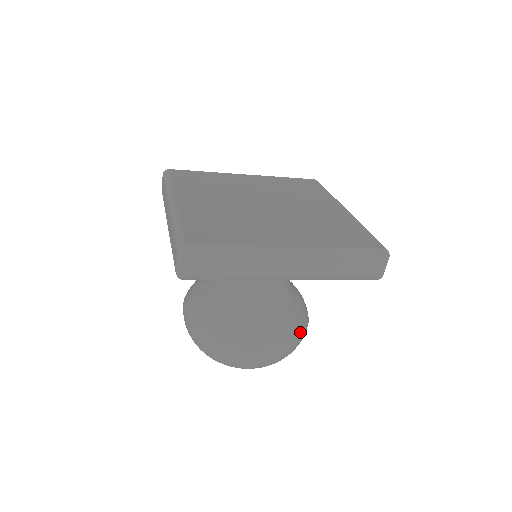
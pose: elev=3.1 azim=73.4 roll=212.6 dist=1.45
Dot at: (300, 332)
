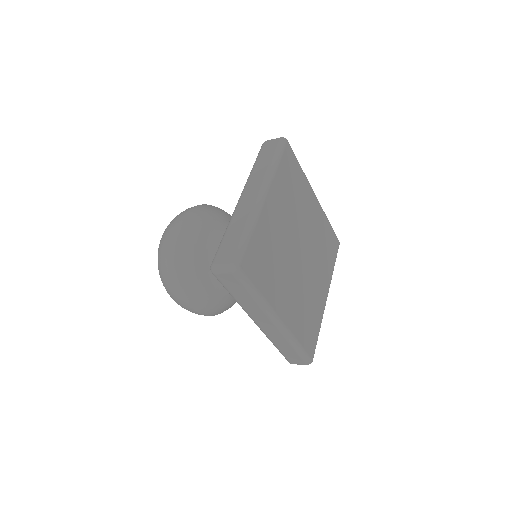
Dot at: occluded
